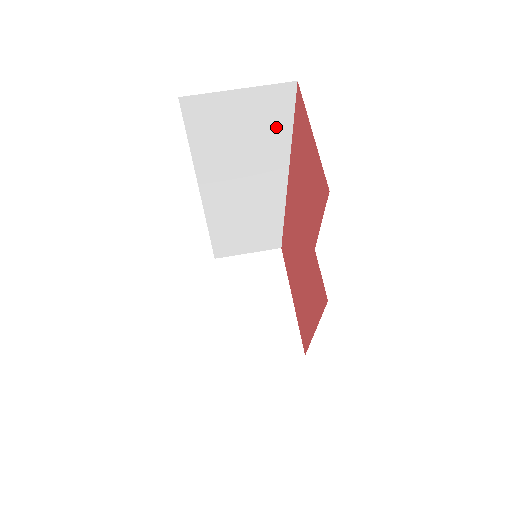
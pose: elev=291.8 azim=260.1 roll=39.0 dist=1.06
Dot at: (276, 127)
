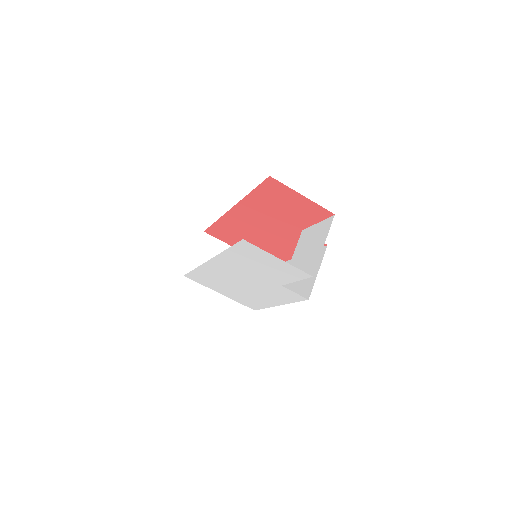
Dot at: occluded
